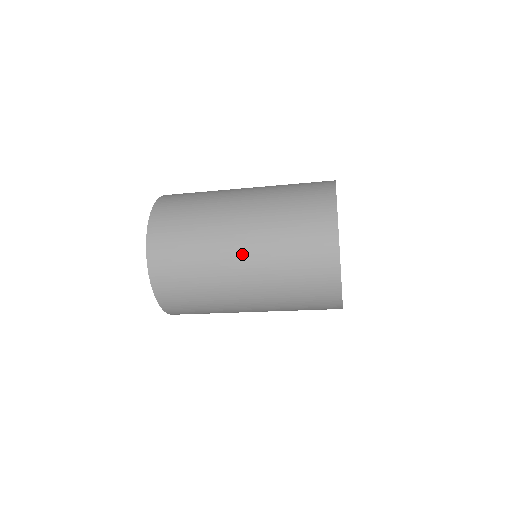
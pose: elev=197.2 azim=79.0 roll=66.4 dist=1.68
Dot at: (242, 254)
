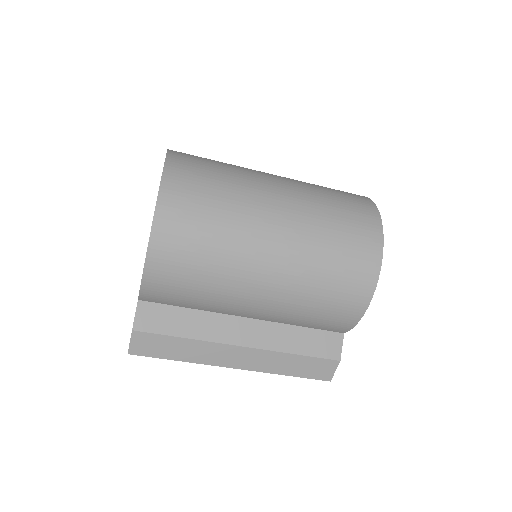
Dot at: (281, 185)
